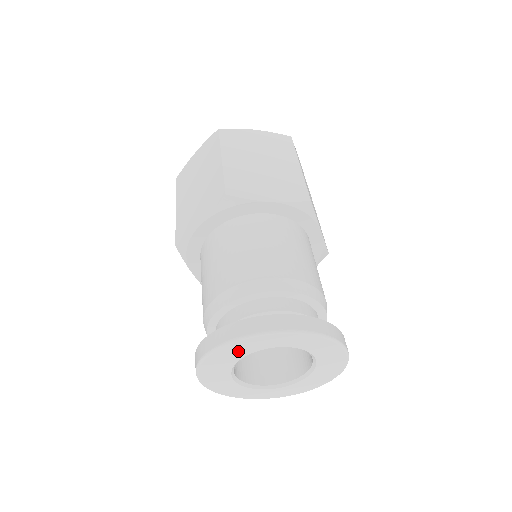
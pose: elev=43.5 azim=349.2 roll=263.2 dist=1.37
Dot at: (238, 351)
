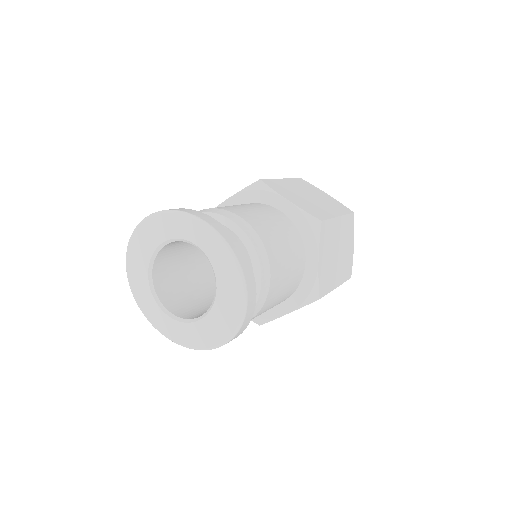
Dot at: (164, 228)
